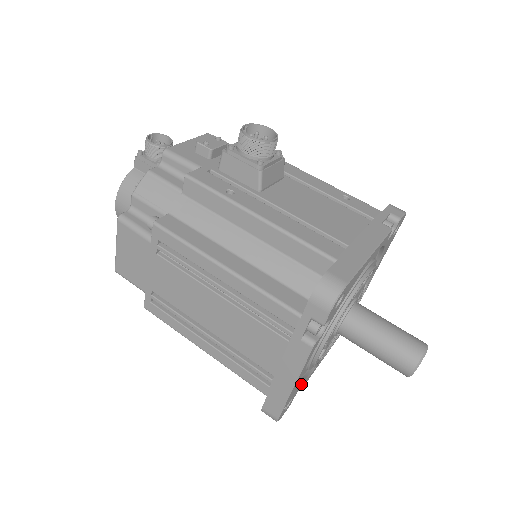
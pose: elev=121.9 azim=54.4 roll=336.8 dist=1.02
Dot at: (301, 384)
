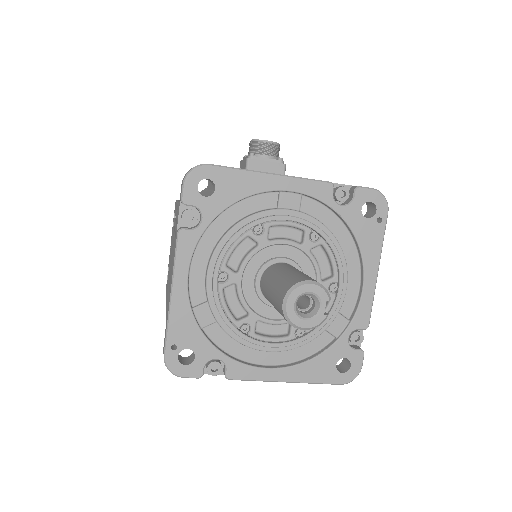
Dot at: (212, 344)
